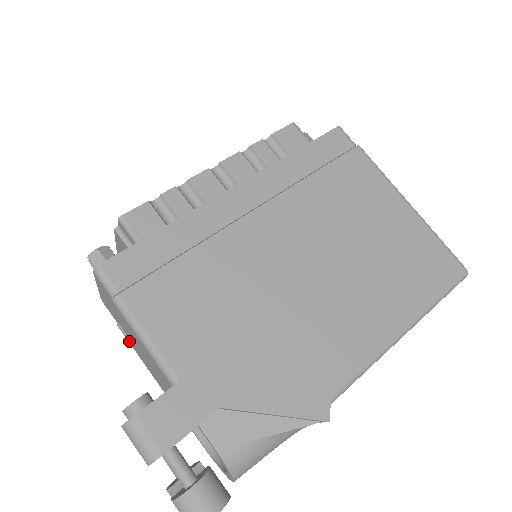
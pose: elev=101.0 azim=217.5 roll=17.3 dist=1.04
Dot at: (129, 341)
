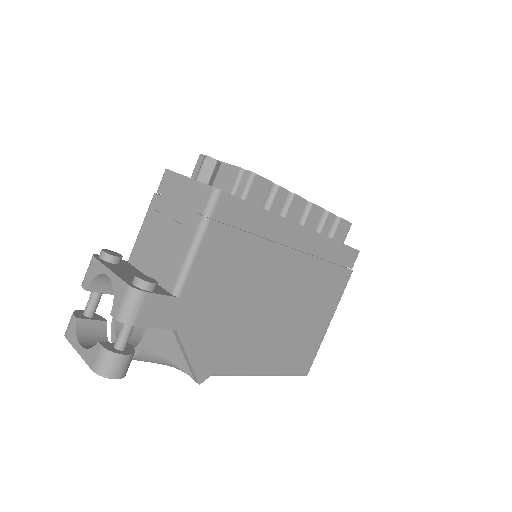
Dot at: (152, 213)
